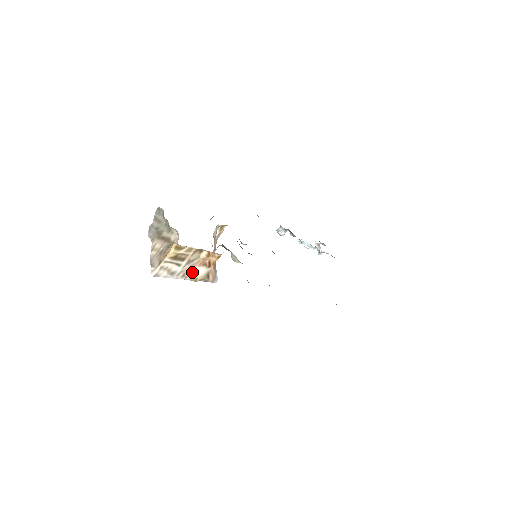
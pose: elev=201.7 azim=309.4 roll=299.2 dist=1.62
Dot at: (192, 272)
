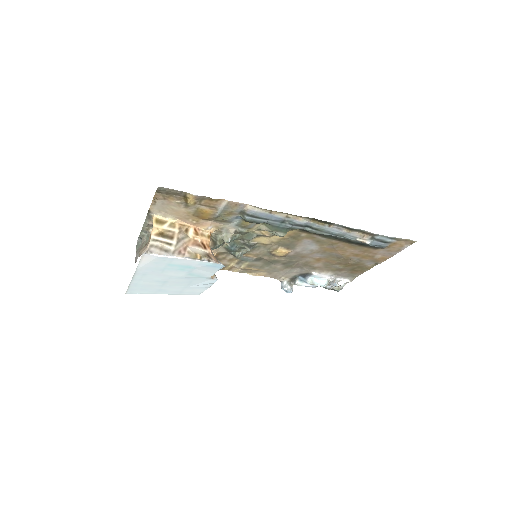
Dot at: (187, 249)
